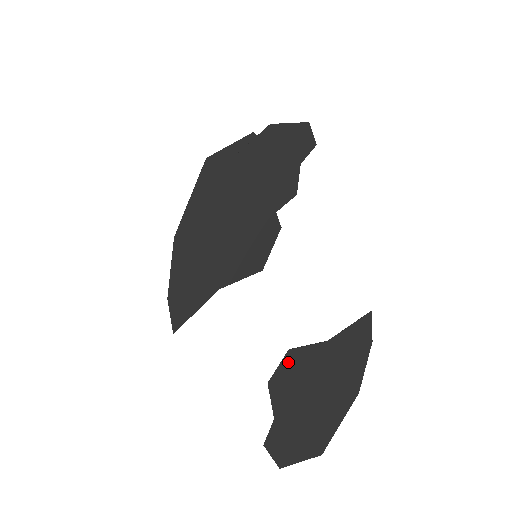
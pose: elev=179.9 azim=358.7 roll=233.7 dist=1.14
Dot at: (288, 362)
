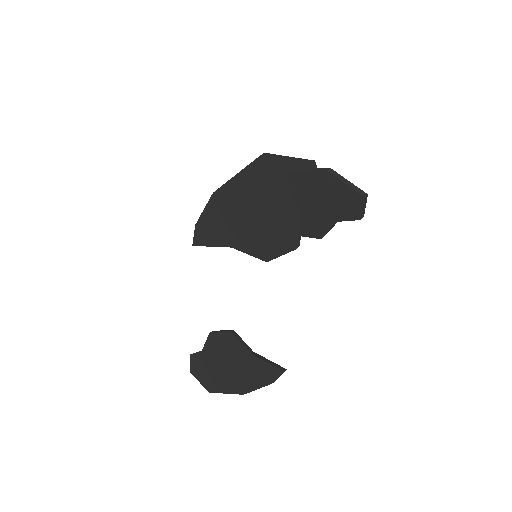
Dot at: (225, 336)
